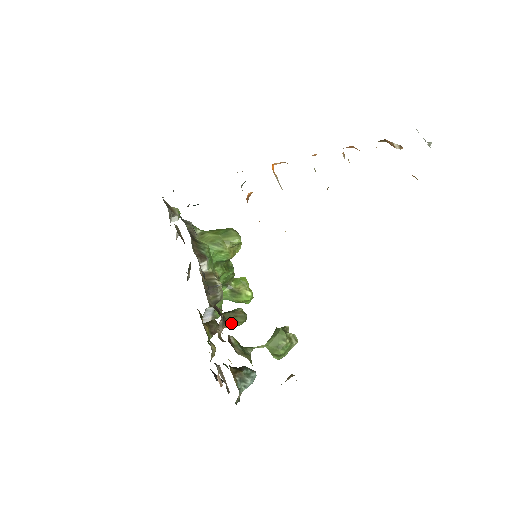
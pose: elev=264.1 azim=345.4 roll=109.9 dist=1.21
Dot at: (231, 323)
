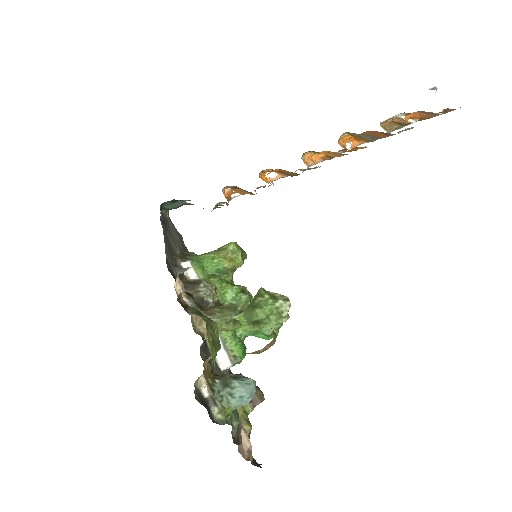
Dot at: (215, 317)
